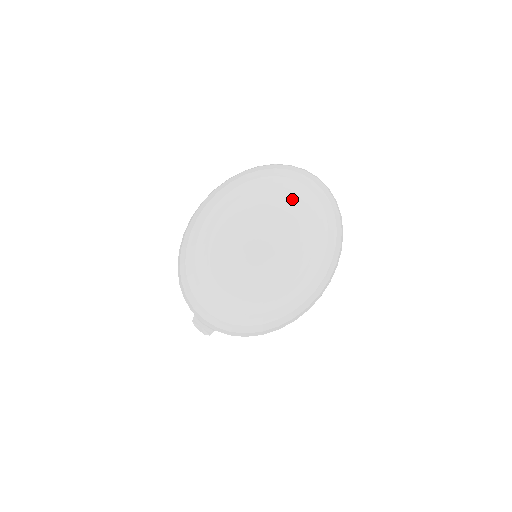
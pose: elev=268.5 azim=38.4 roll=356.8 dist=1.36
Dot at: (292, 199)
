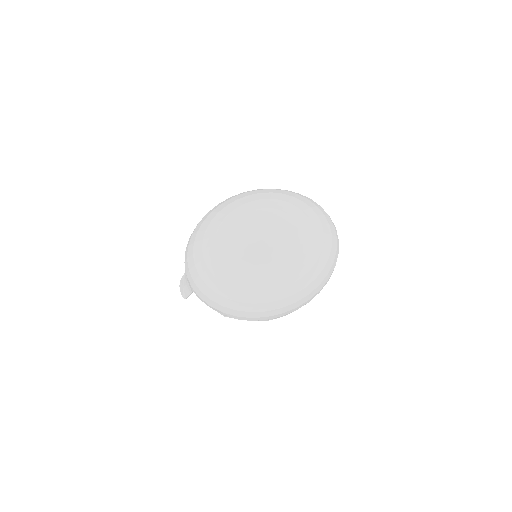
Dot at: (304, 222)
